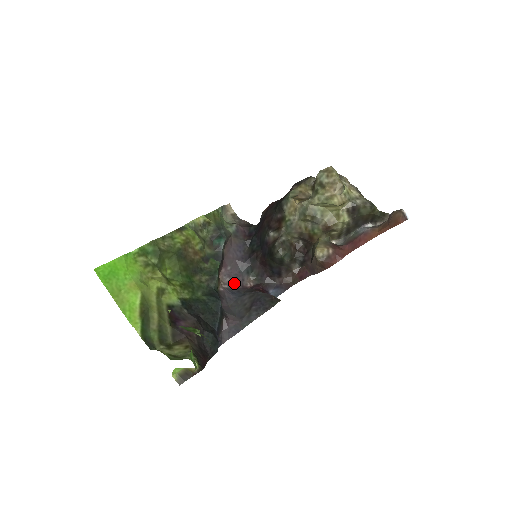
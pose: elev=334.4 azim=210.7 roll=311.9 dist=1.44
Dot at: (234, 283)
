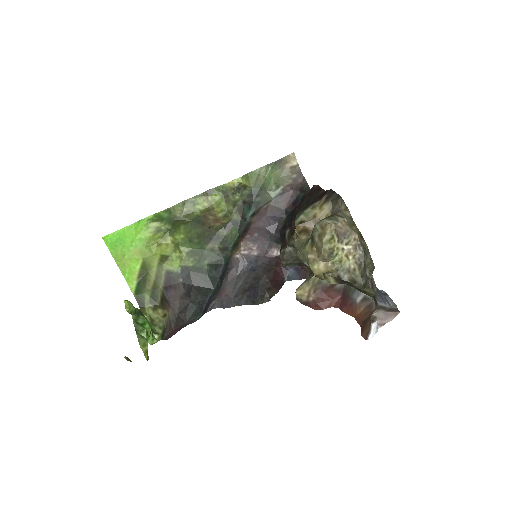
Dot at: (257, 250)
